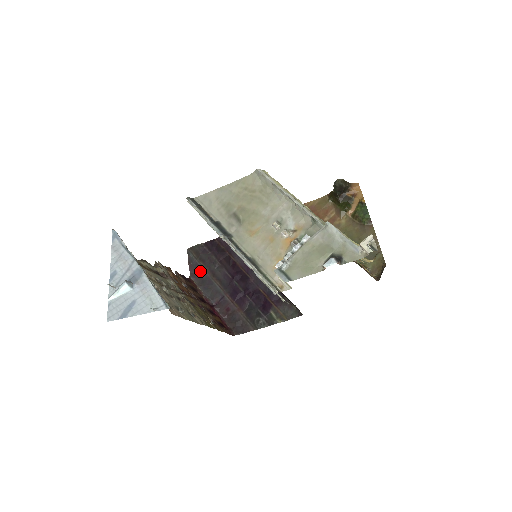
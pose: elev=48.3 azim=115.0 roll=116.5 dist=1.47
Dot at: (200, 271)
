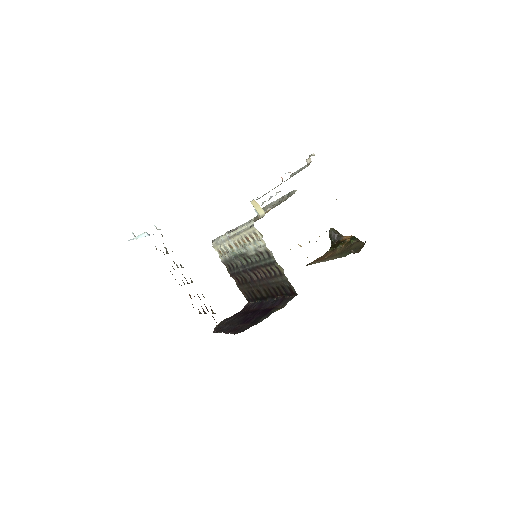
Dot at: (222, 328)
